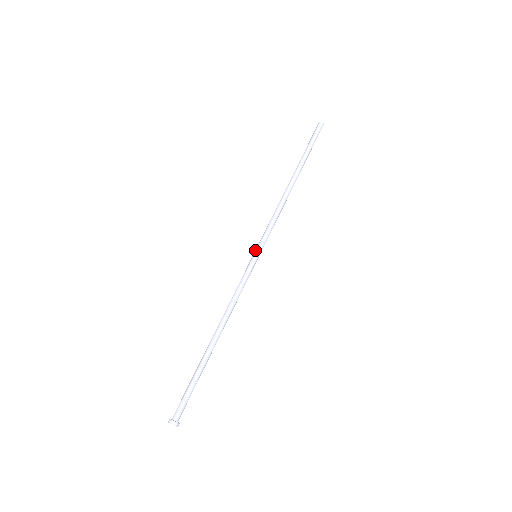
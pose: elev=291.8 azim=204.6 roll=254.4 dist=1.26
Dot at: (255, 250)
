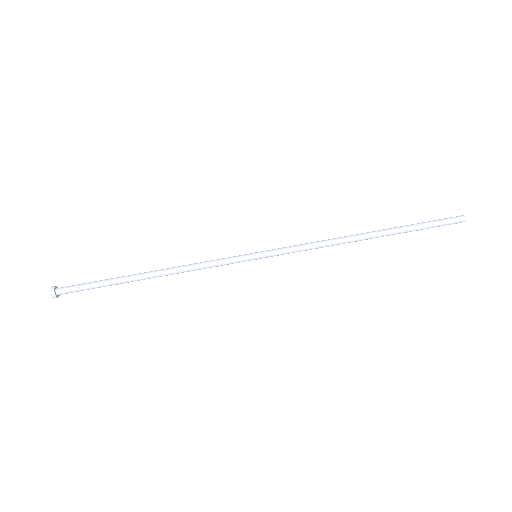
Dot at: (261, 252)
